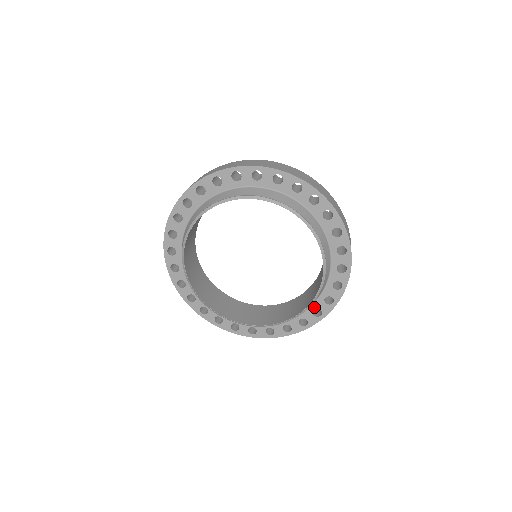
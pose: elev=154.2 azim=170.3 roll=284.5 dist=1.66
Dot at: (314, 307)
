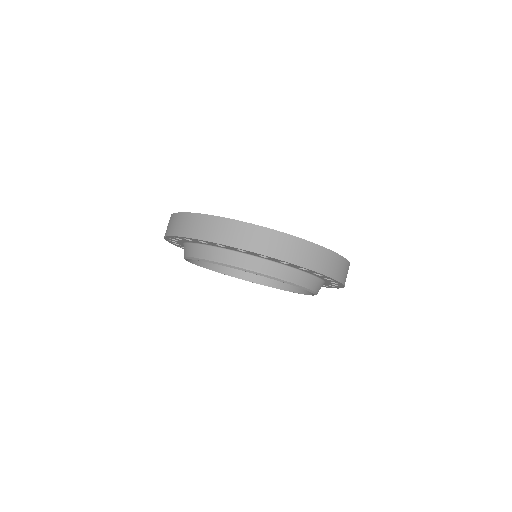
Dot at: (329, 283)
